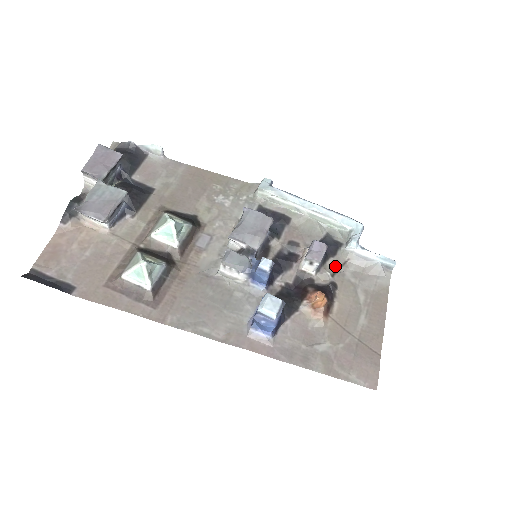
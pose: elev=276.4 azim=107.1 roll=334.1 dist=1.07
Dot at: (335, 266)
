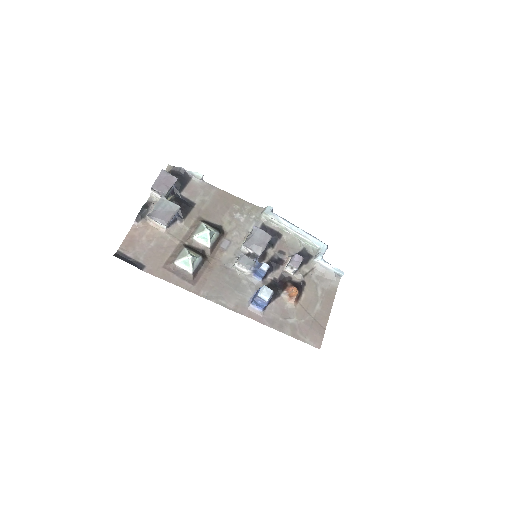
Dot at: (306, 270)
